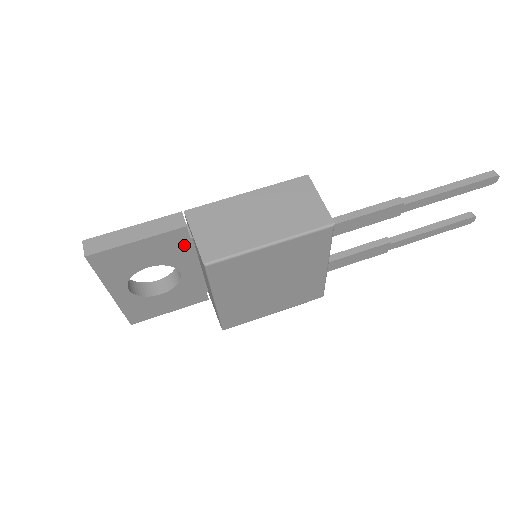
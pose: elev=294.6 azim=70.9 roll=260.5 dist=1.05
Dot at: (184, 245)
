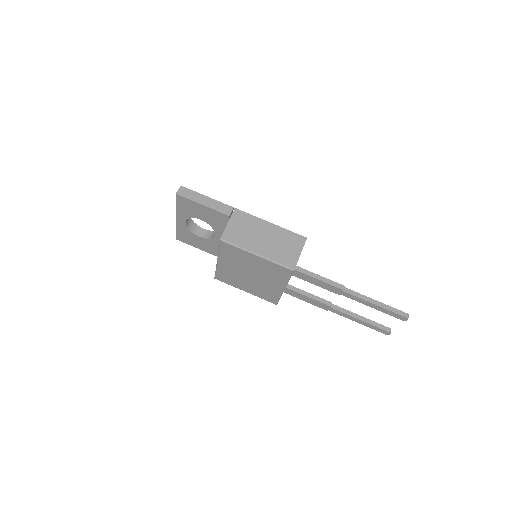
Dot at: (224, 223)
